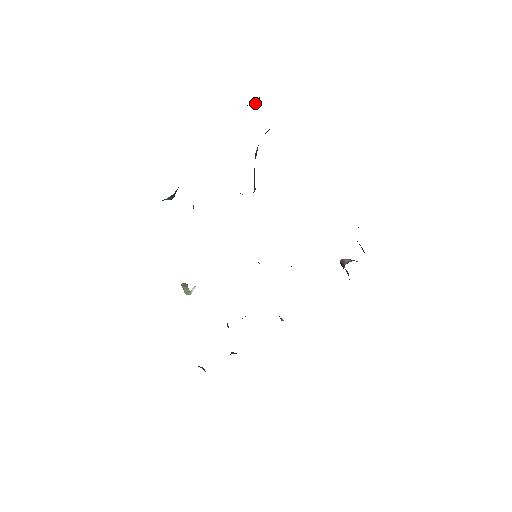
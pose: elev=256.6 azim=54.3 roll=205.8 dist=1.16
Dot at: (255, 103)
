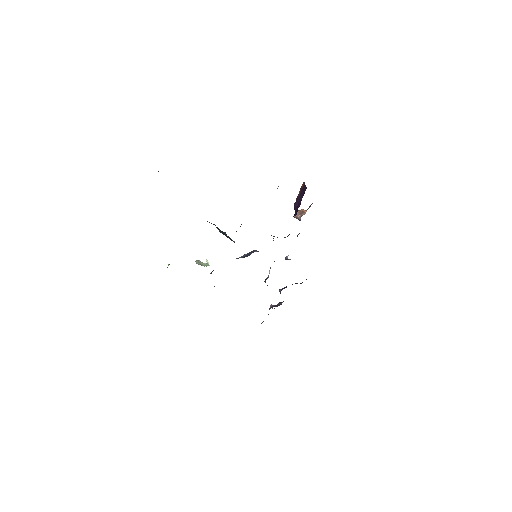
Dot at: occluded
